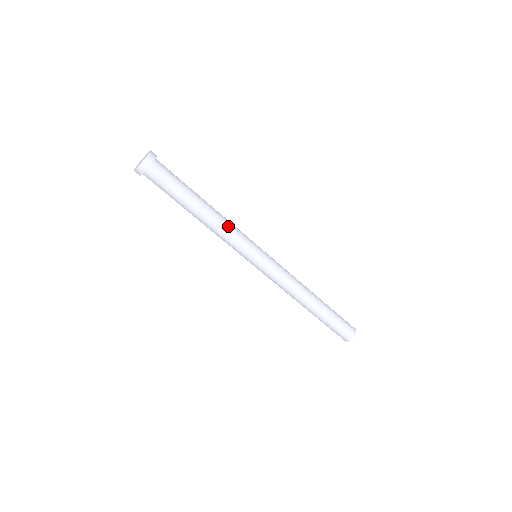
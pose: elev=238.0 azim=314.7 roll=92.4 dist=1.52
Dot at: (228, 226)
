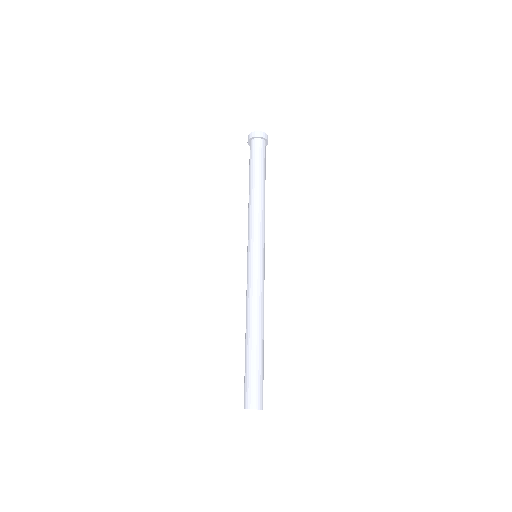
Dot at: occluded
